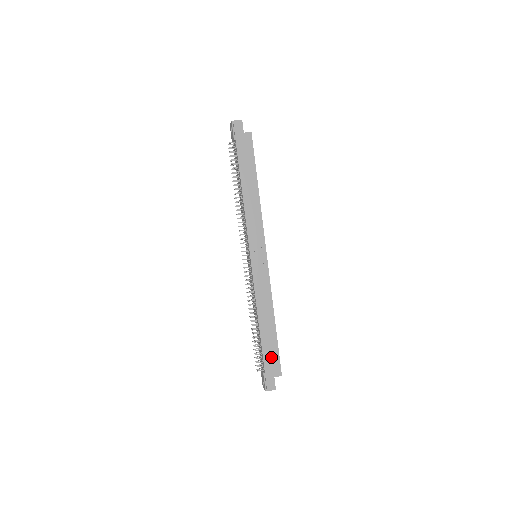
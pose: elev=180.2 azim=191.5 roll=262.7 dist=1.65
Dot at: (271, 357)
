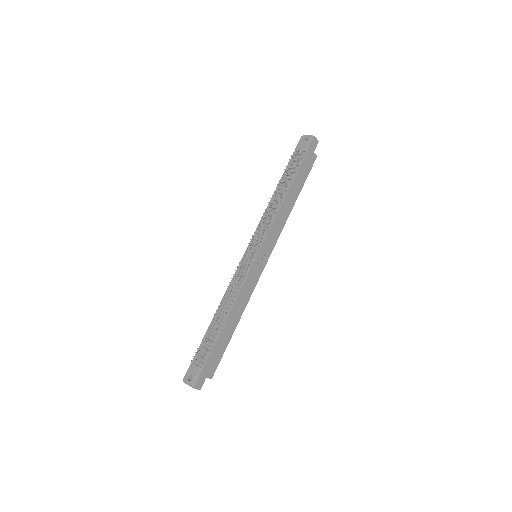
Dot at: (216, 356)
